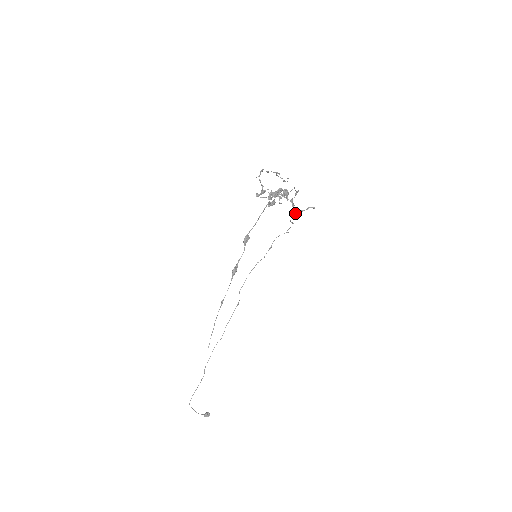
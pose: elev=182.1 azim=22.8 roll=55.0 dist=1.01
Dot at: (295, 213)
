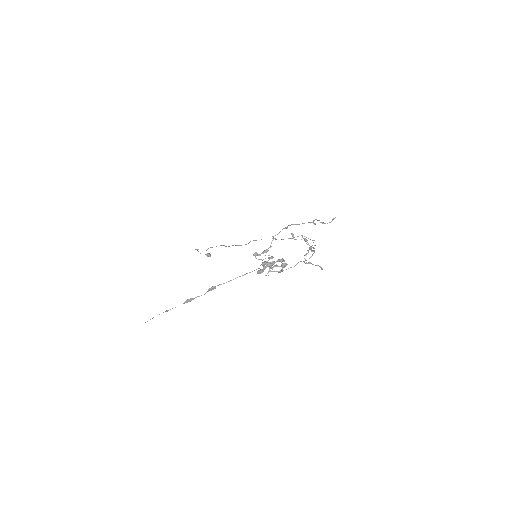
Dot at: occluded
